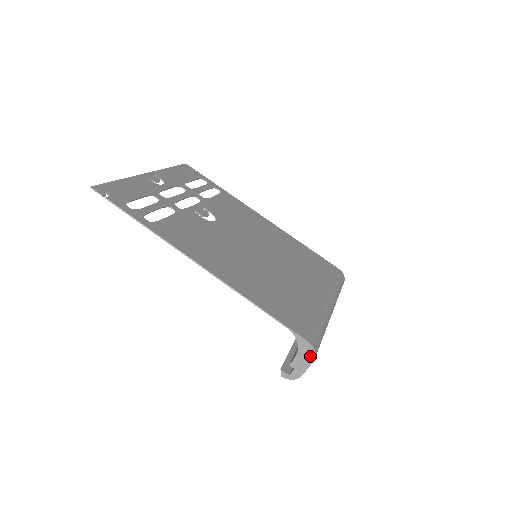
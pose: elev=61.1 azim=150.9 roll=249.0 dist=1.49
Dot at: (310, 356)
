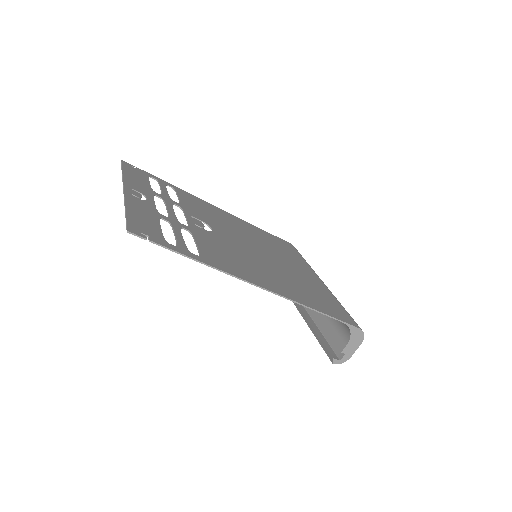
Dot at: (360, 339)
